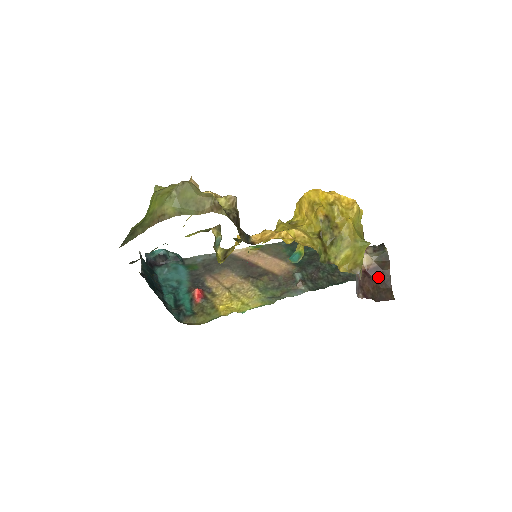
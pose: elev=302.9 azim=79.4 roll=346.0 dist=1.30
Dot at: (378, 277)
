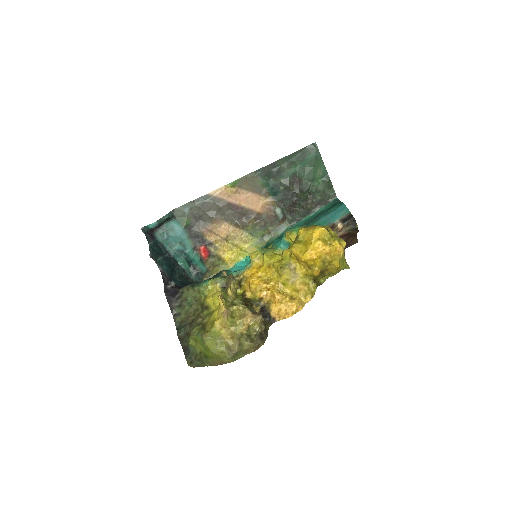
Dot at: (348, 237)
